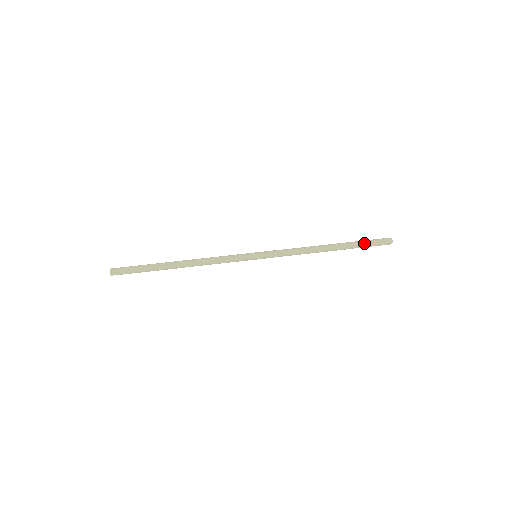
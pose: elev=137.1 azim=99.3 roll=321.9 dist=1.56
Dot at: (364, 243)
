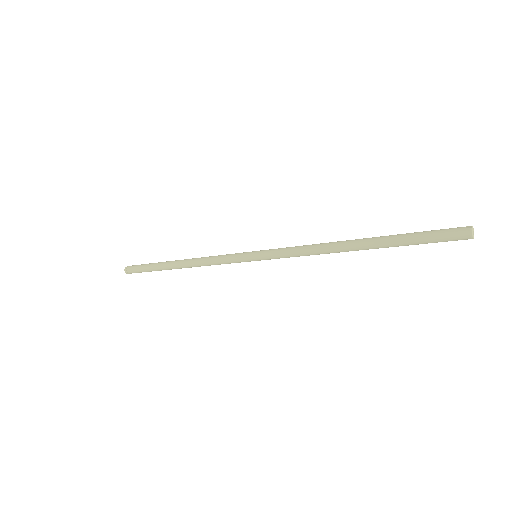
Dot at: (414, 232)
